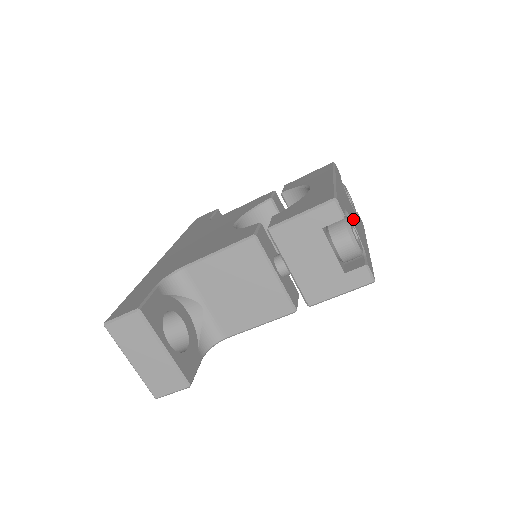
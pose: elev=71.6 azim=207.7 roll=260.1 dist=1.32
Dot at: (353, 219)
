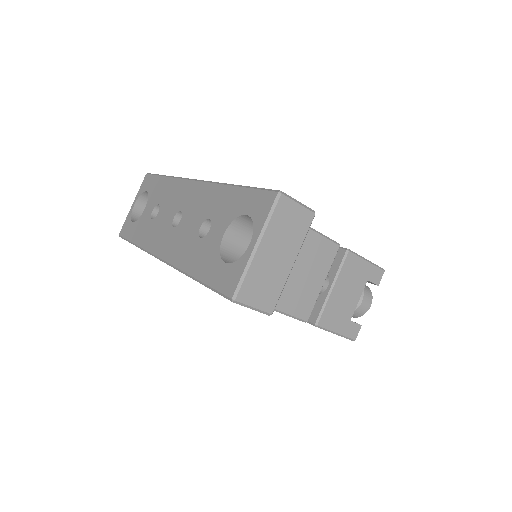
Dot at: occluded
